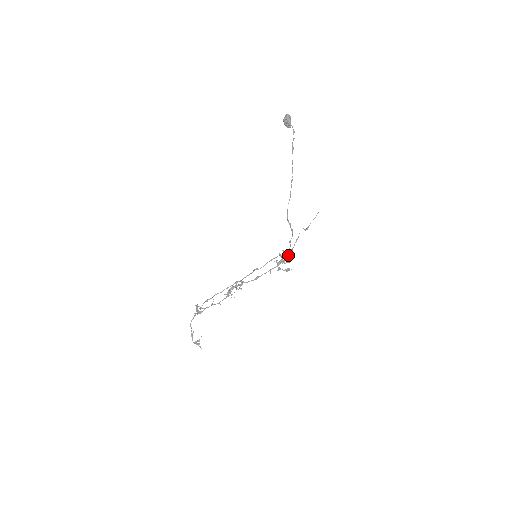
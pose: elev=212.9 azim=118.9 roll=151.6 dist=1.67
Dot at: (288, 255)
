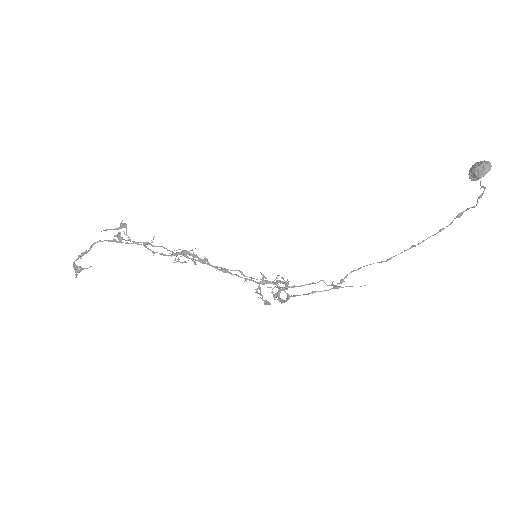
Dot at: occluded
